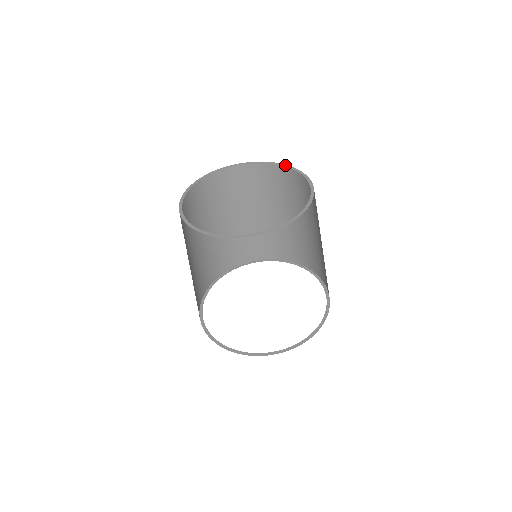
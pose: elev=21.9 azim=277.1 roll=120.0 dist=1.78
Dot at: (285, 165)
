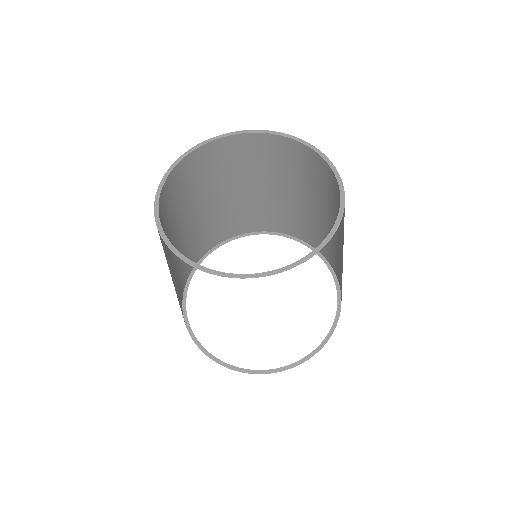
Dot at: (307, 144)
